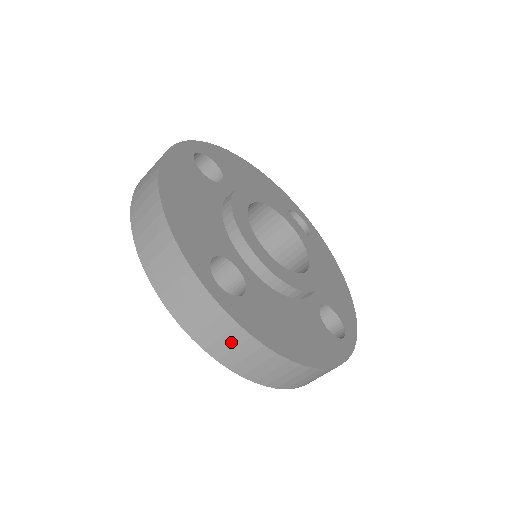
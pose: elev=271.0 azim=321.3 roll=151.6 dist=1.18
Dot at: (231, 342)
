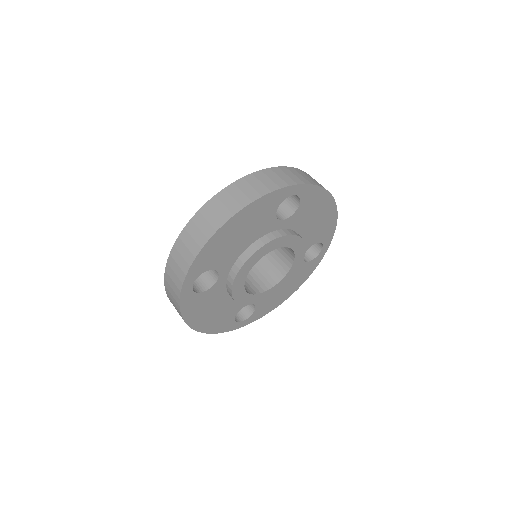
Dot at: (174, 300)
